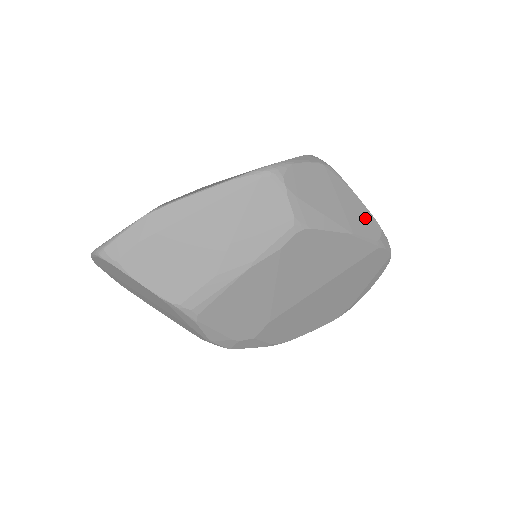
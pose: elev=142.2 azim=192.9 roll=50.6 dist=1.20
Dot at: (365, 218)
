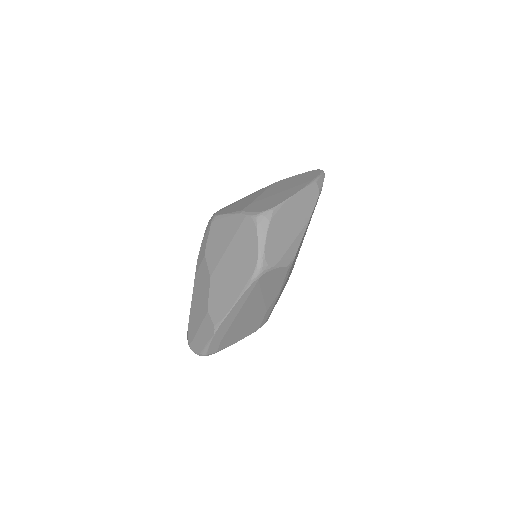
Dot at: (306, 196)
